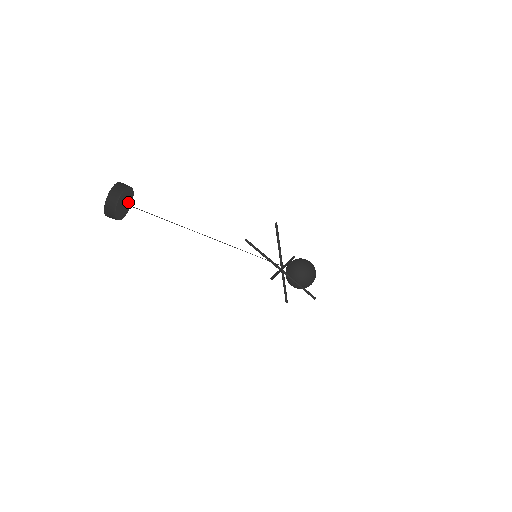
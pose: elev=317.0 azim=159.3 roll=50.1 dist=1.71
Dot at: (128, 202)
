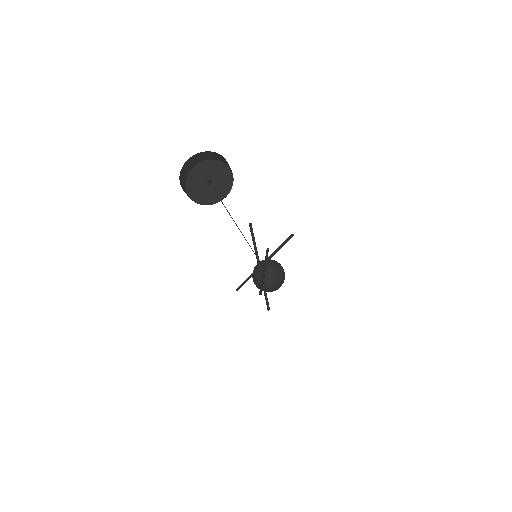
Dot at: (218, 189)
